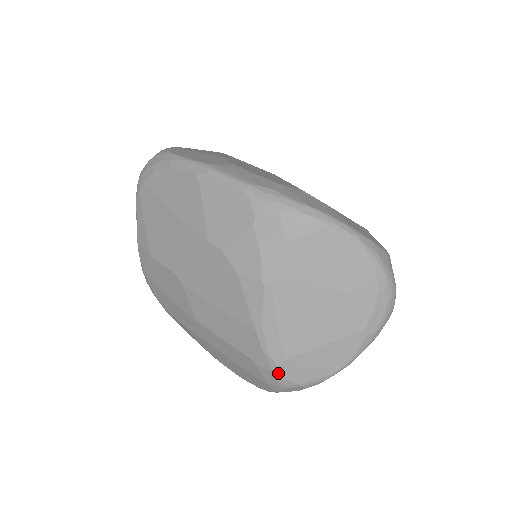
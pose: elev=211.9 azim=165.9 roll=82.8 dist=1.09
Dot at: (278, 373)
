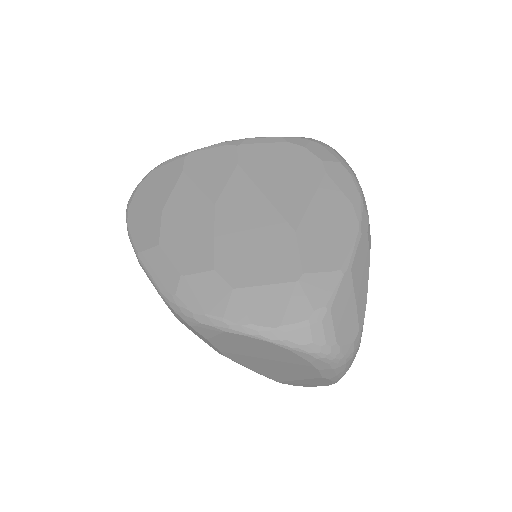
Dot at: occluded
